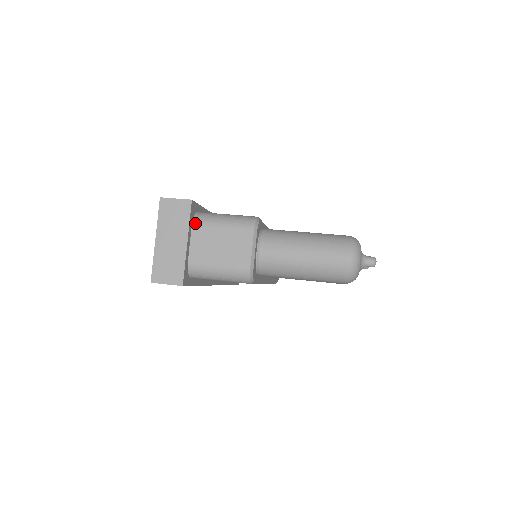
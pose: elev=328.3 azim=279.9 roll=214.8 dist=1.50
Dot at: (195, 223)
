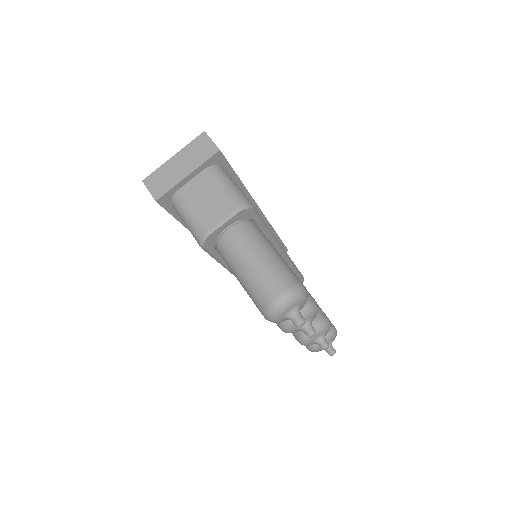
Dot at: (208, 169)
